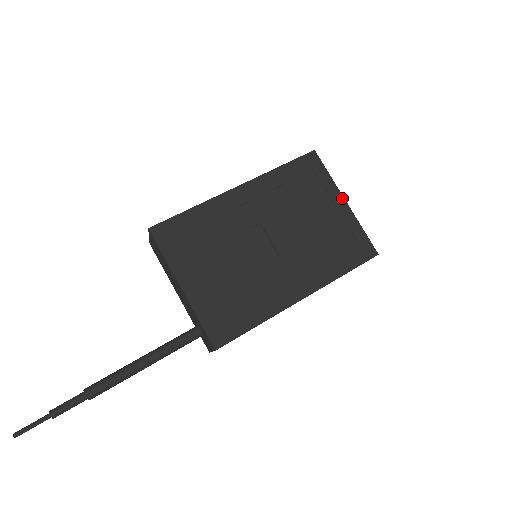
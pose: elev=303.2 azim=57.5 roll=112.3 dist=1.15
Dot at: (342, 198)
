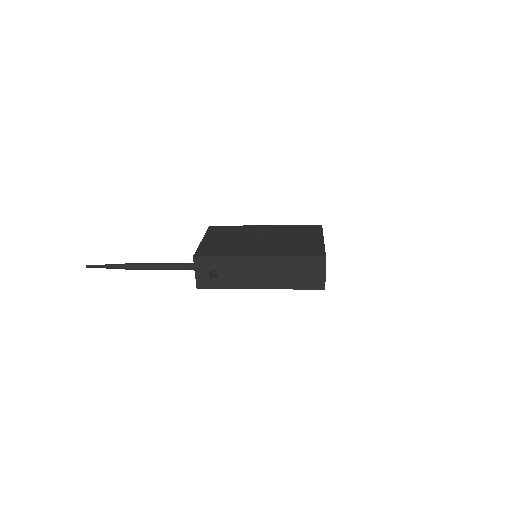
Dot at: (322, 238)
